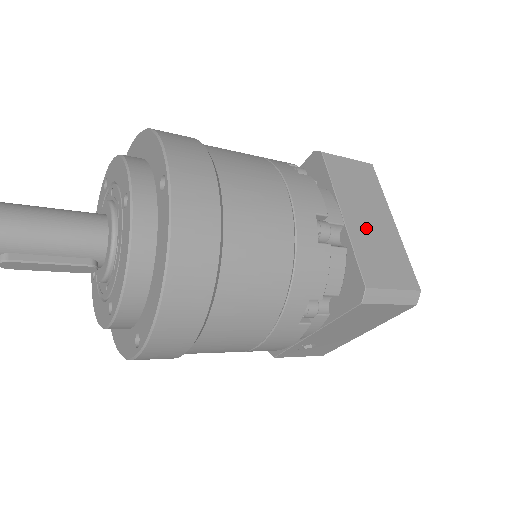
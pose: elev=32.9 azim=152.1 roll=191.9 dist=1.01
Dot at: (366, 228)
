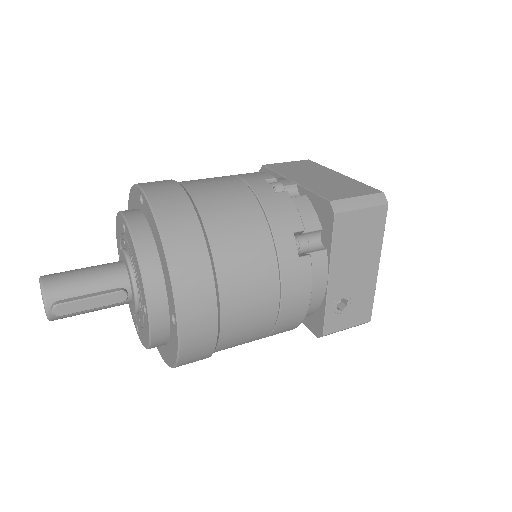
Dot at: (317, 181)
